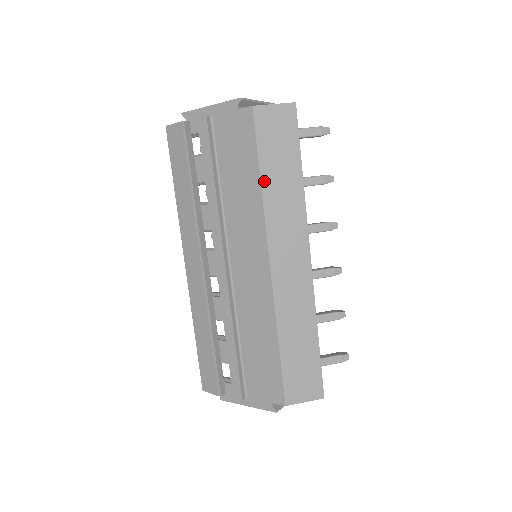
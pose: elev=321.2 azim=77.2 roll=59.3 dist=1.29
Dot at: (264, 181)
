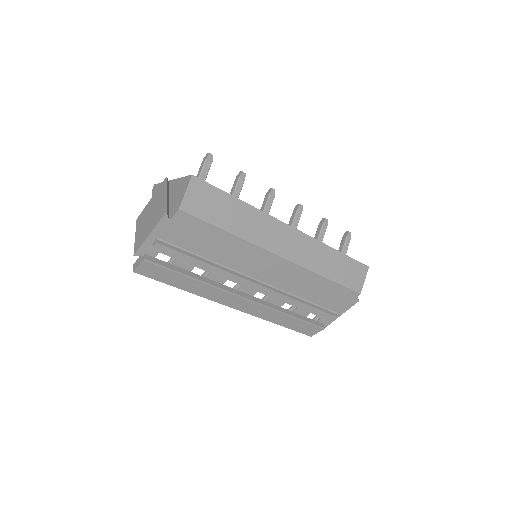
Dot at: (231, 231)
